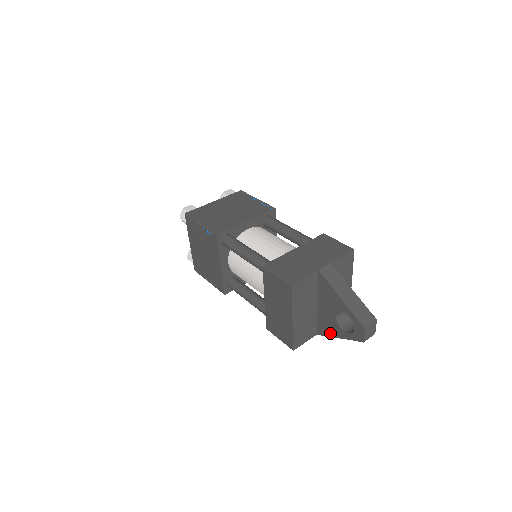
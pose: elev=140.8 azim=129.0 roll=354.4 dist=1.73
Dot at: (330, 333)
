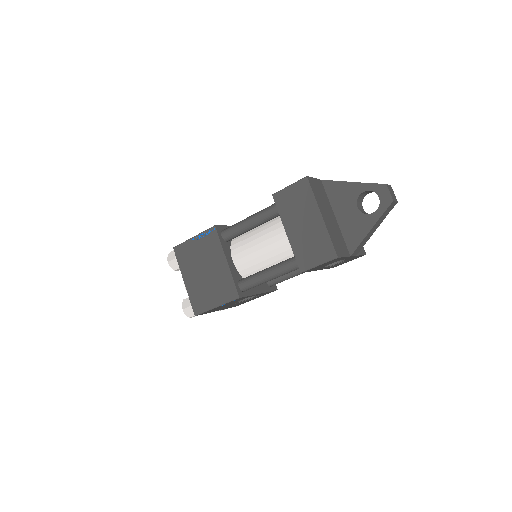
Dot at: (361, 235)
